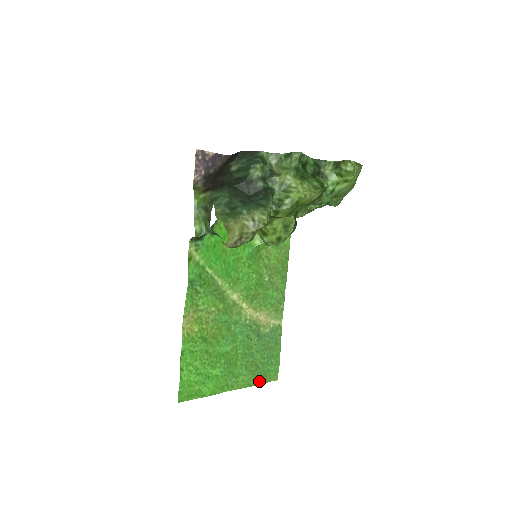
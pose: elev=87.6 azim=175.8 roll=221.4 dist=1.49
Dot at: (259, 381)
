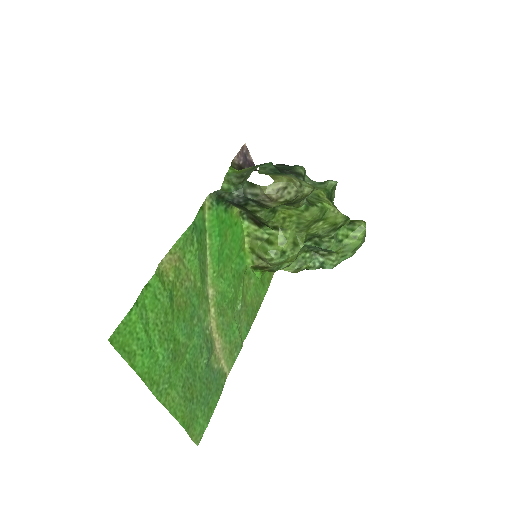
Dot at: (185, 421)
